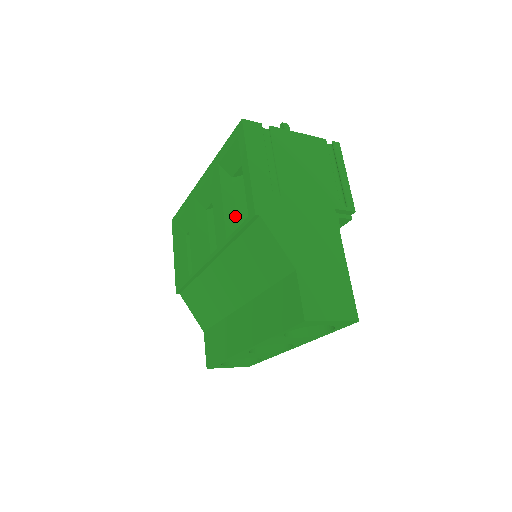
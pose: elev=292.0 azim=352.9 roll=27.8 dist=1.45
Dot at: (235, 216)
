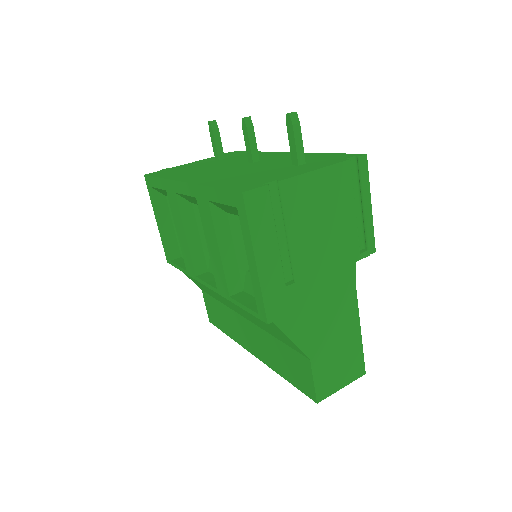
Dot at: (236, 264)
